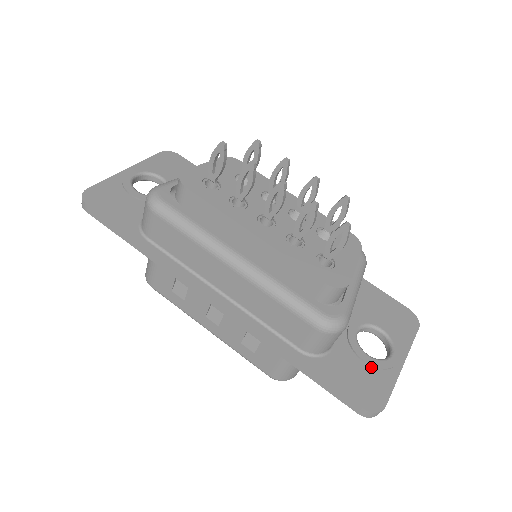
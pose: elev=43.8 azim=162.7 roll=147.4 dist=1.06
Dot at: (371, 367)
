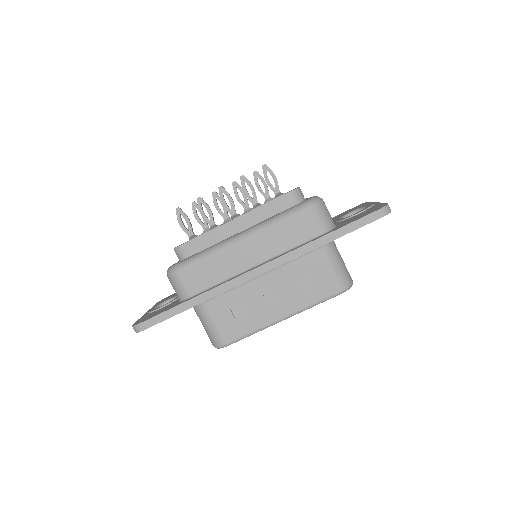
Dot at: (363, 212)
